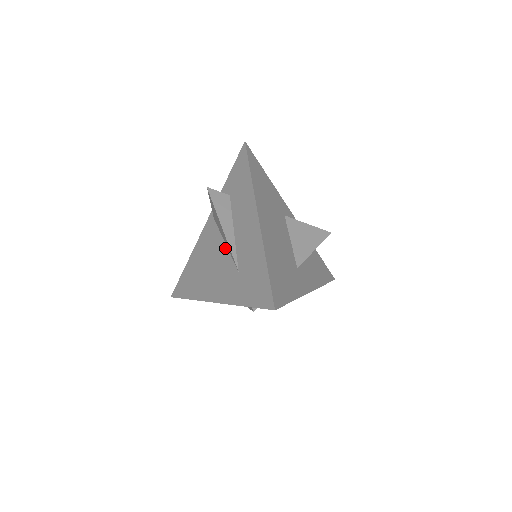
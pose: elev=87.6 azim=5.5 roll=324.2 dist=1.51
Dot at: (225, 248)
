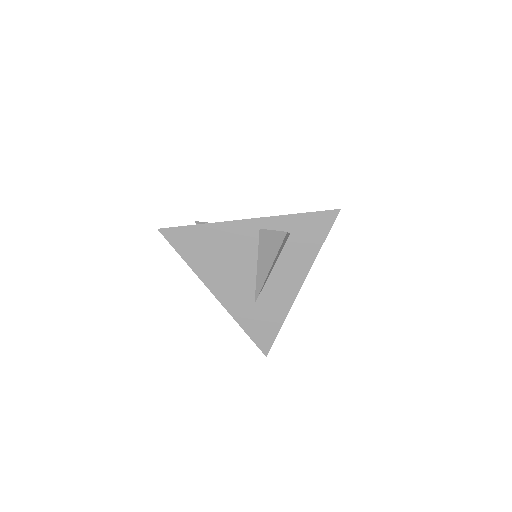
Dot at: (254, 272)
